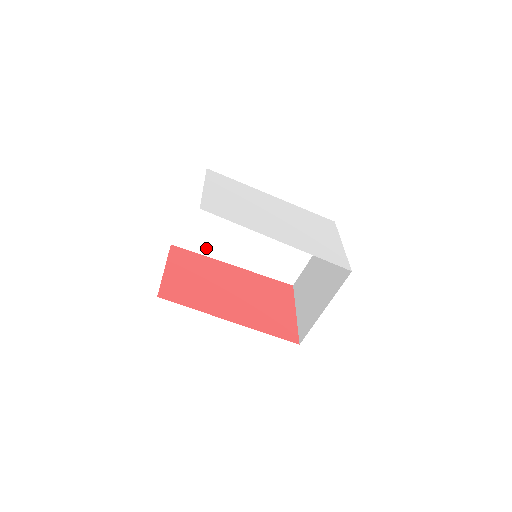
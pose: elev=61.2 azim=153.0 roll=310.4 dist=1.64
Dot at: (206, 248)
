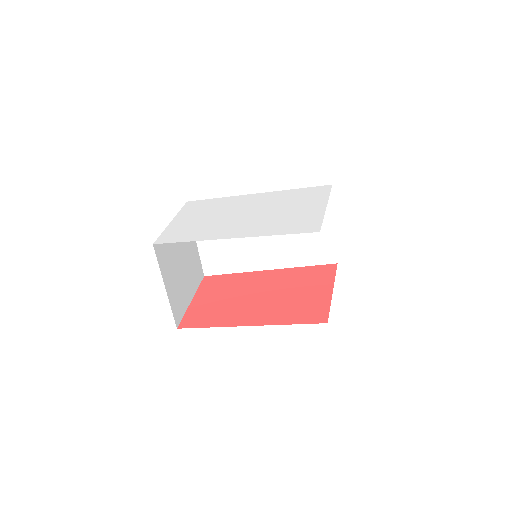
Dot at: (234, 266)
